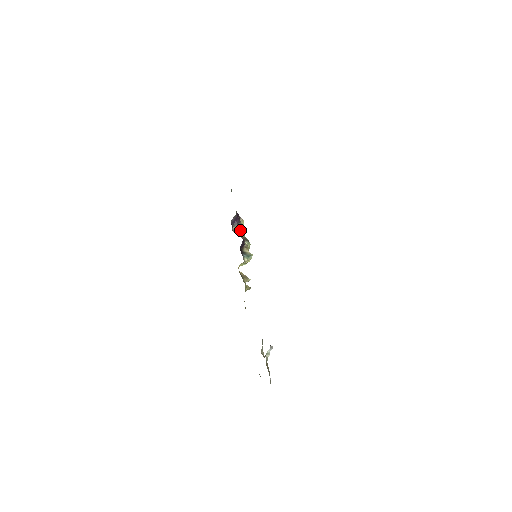
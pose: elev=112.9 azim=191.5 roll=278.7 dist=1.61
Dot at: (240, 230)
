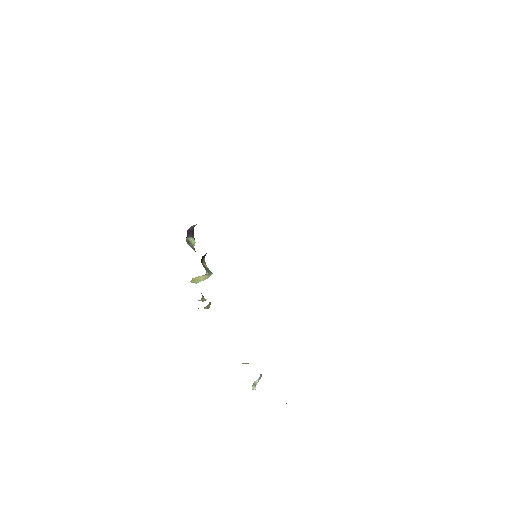
Dot at: (193, 245)
